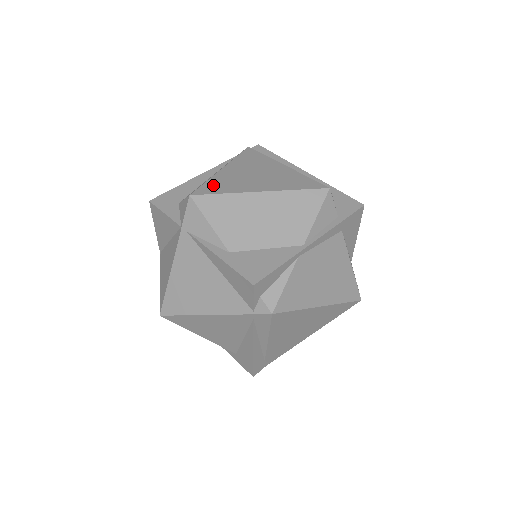
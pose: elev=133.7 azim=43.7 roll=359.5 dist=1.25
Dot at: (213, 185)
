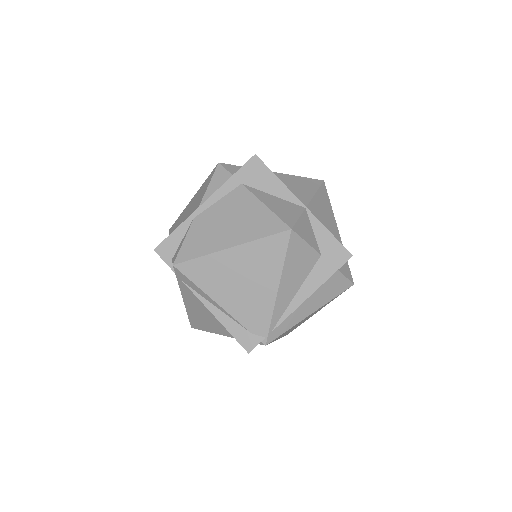
Dot at: occluded
